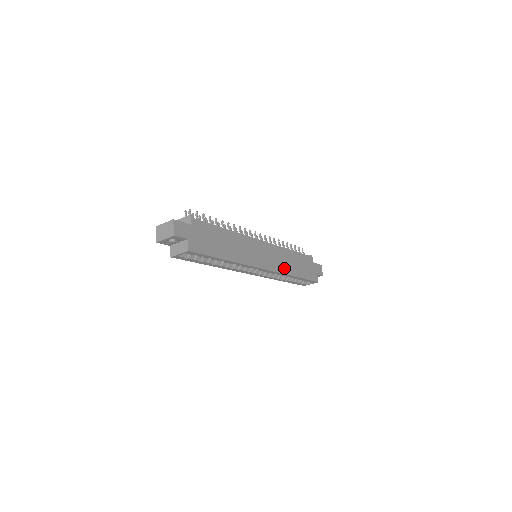
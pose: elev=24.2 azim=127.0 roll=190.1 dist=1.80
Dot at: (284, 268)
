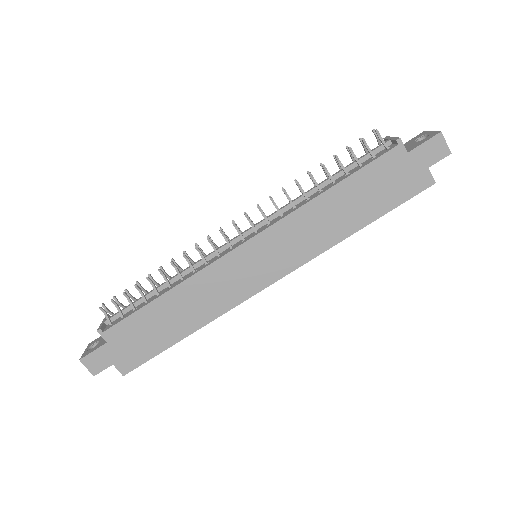
Dot at: (317, 243)
